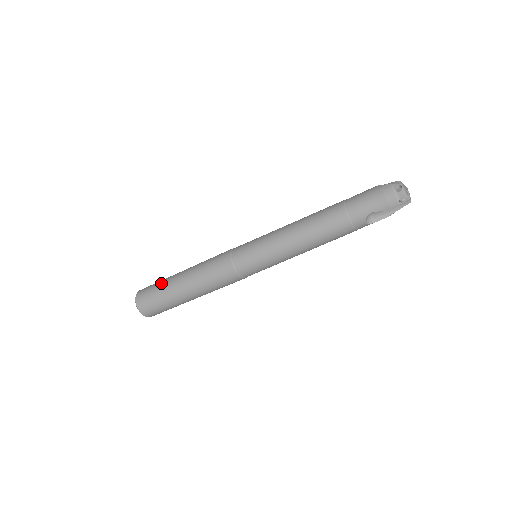
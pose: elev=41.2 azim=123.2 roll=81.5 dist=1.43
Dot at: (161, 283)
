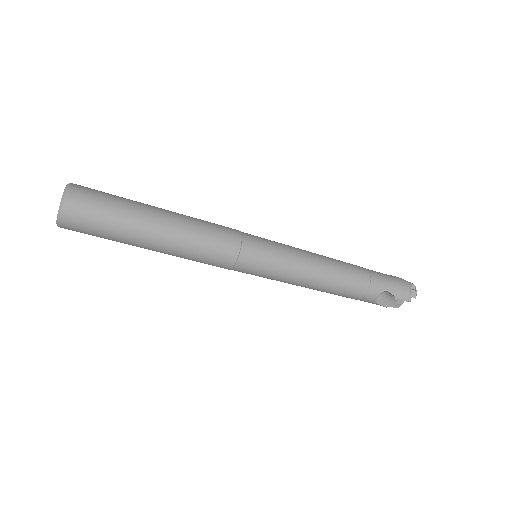
Dot at: (124, 198)
